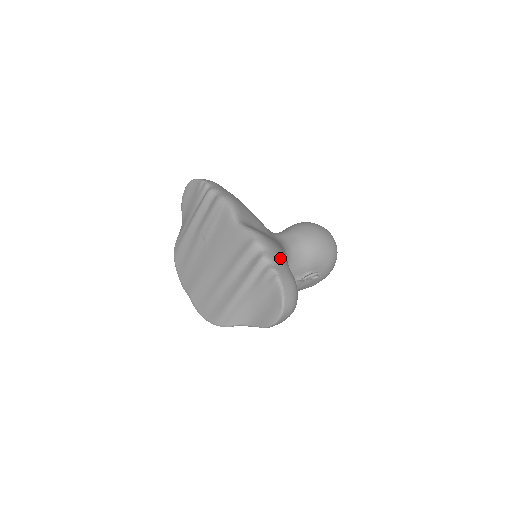
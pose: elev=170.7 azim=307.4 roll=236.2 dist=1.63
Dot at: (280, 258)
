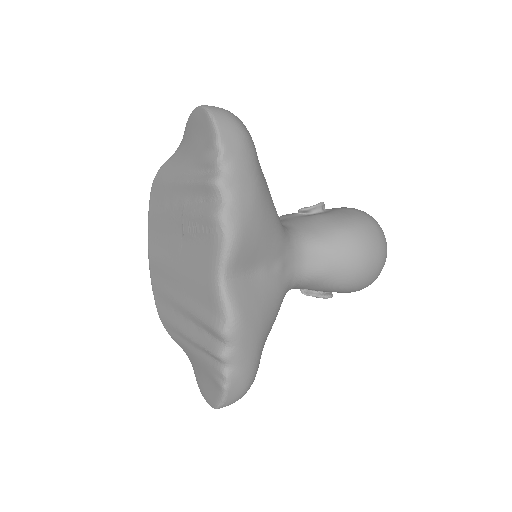
Dot at: (249, 355)
